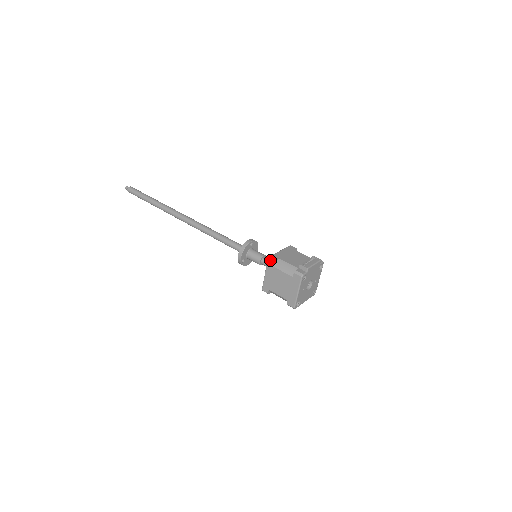
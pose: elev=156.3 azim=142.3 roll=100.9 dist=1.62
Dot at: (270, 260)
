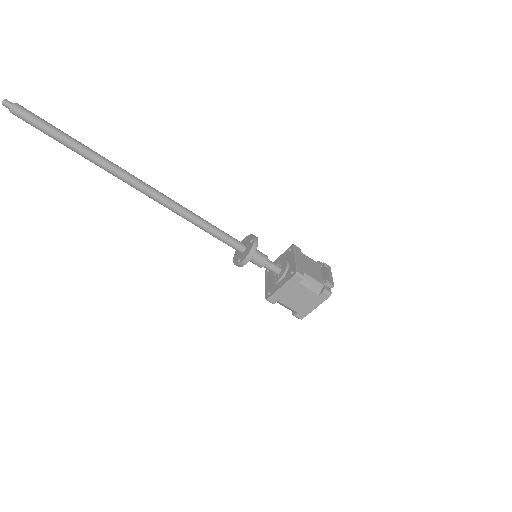
Dot at: (298, 276)
